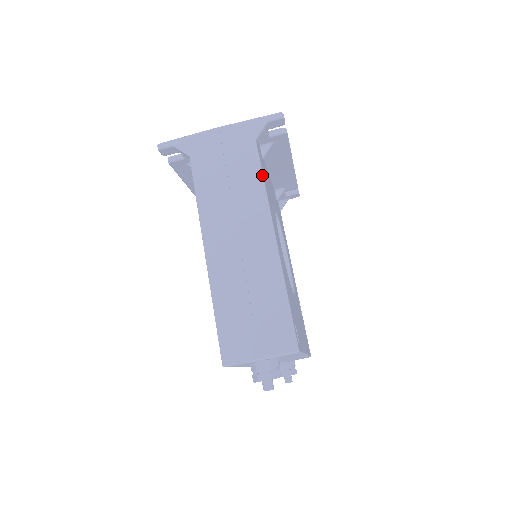
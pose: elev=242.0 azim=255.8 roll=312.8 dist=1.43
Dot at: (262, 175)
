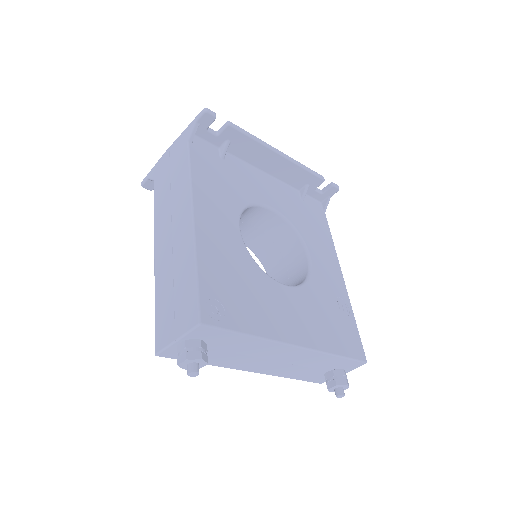
Dot at: (189, 169)
